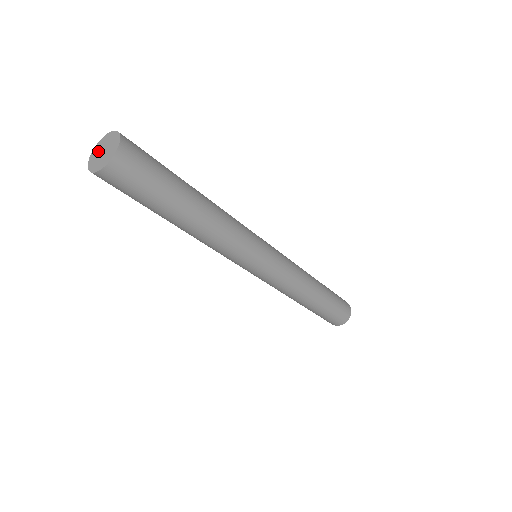
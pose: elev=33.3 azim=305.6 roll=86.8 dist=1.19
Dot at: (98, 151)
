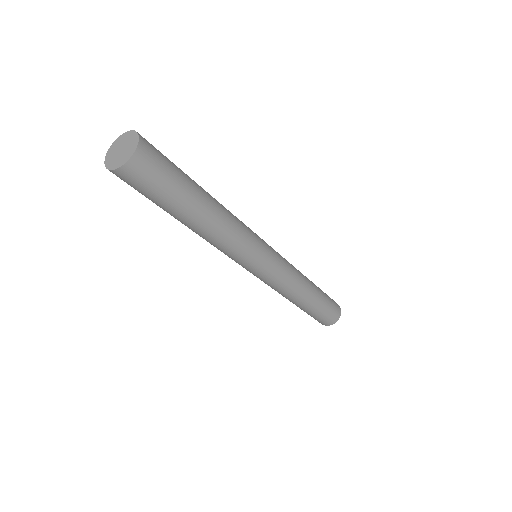
Dot at: (118, 145)
